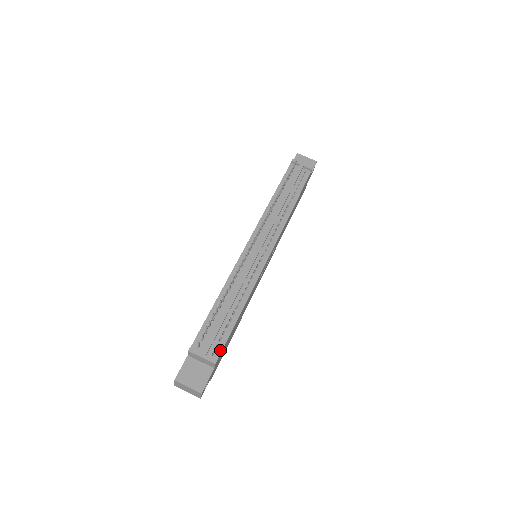
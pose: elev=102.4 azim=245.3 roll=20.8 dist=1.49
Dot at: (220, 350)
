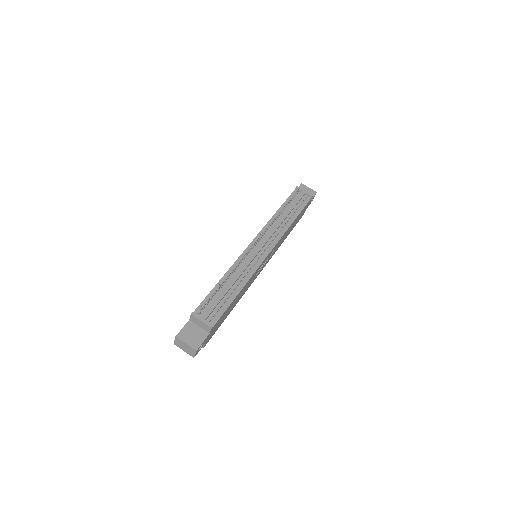
Dot at: (217, 319)
